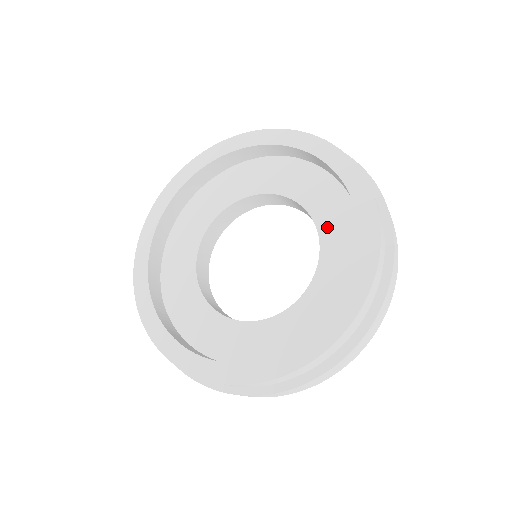
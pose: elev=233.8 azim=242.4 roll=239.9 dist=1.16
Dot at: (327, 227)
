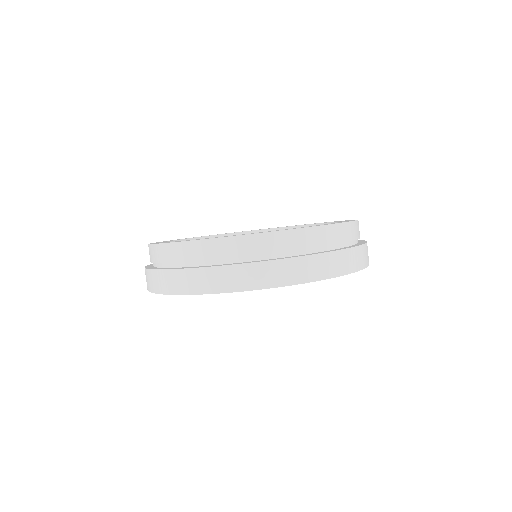
Dot at: occluded
